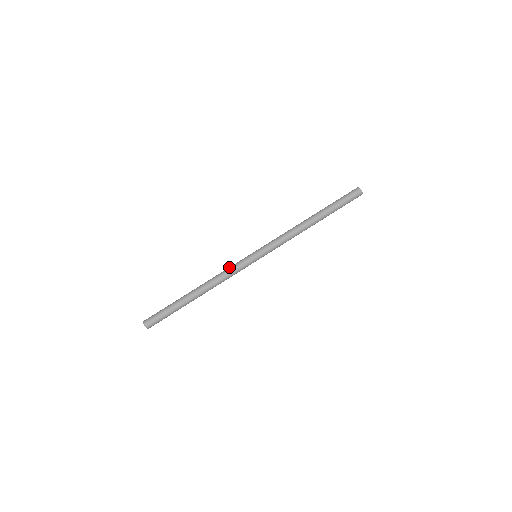
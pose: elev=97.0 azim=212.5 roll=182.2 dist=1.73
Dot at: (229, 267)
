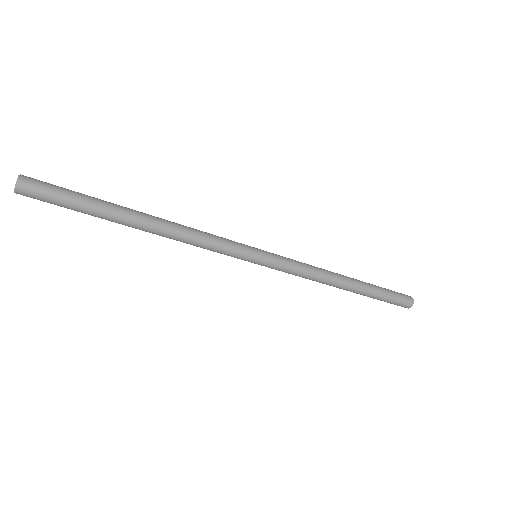
Dot at: (216, 236)
